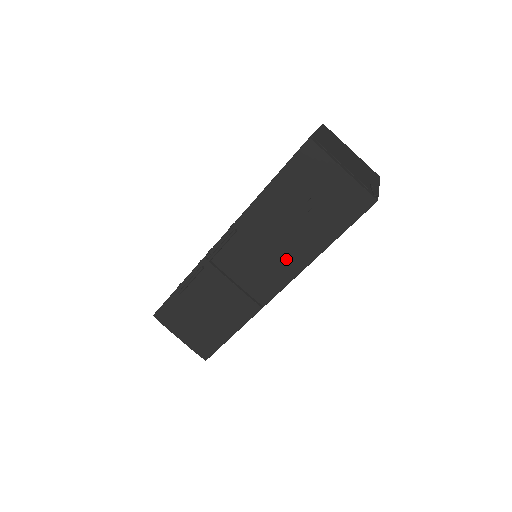
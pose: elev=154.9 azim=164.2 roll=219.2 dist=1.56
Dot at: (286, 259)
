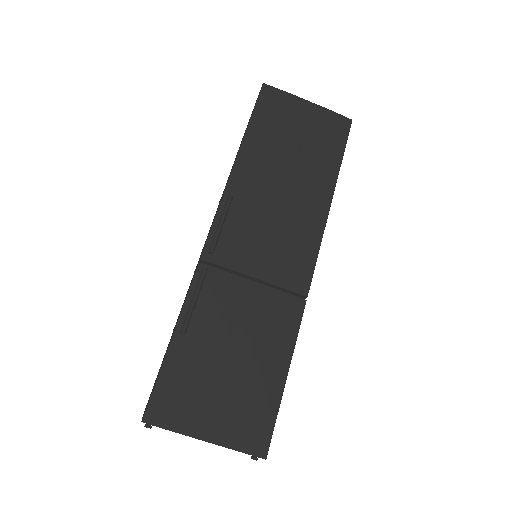
Dot at: (302, 215)
